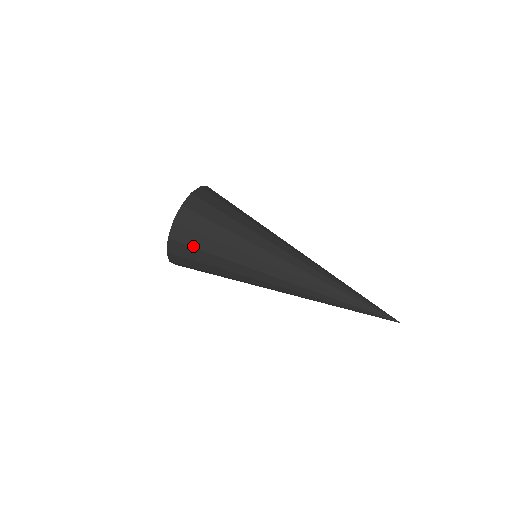
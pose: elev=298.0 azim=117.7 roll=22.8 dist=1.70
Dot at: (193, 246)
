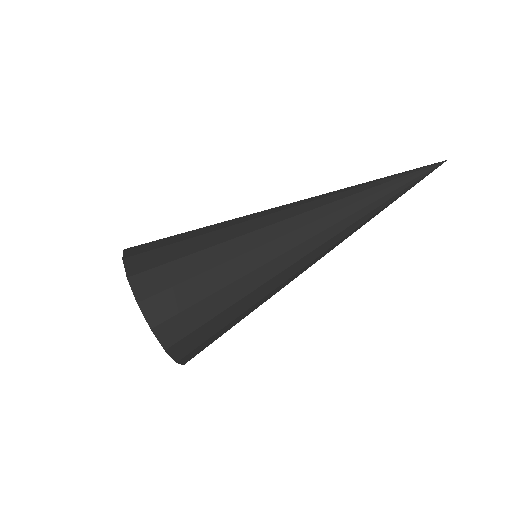
Dot at: (200, 325)
